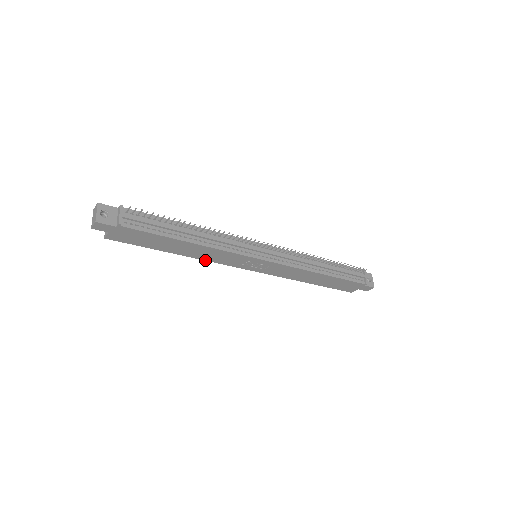
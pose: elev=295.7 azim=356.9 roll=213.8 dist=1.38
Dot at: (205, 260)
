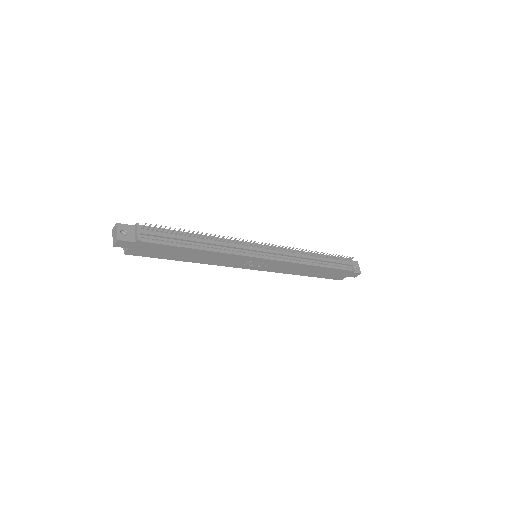
Dot at: (212, 264)
